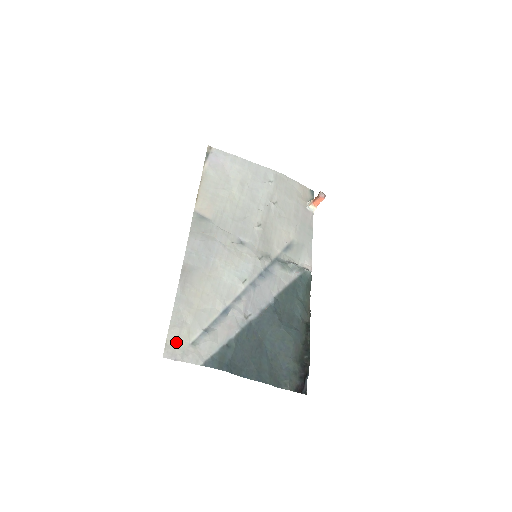
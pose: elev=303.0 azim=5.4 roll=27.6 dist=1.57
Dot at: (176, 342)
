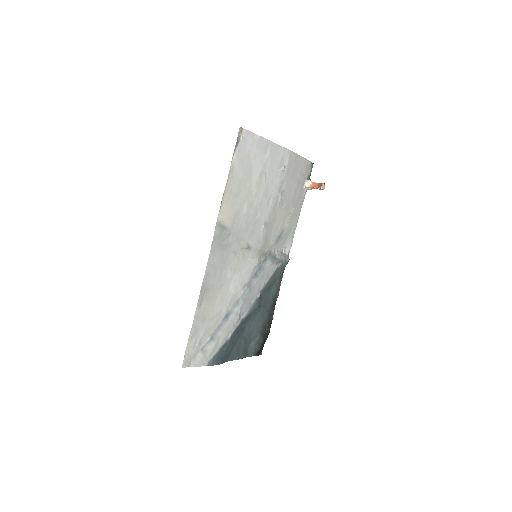
Dot at: (191, 353)
